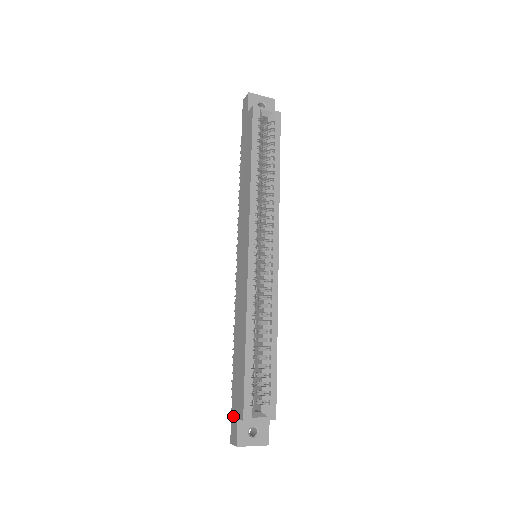
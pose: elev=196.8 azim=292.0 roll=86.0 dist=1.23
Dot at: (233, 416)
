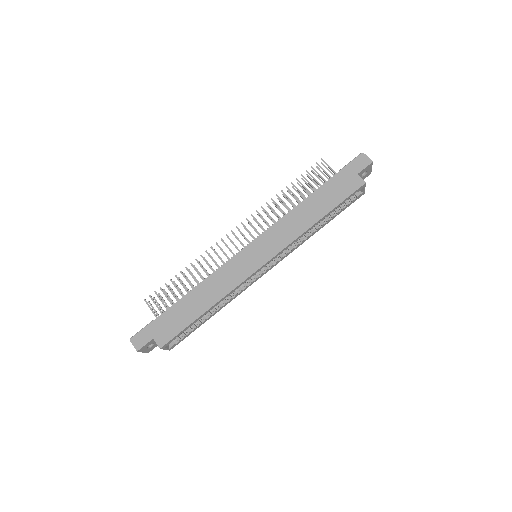
Dot at: (149, 331)
